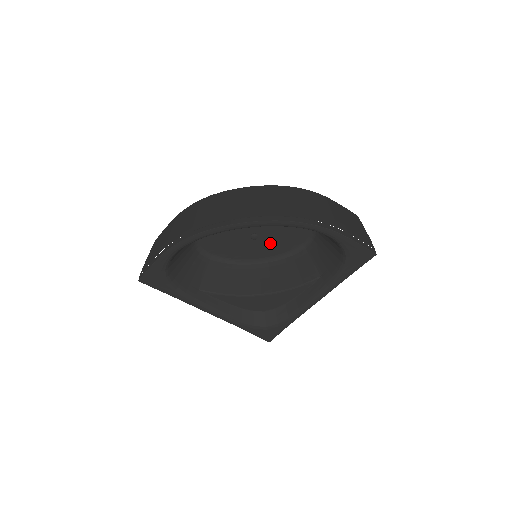
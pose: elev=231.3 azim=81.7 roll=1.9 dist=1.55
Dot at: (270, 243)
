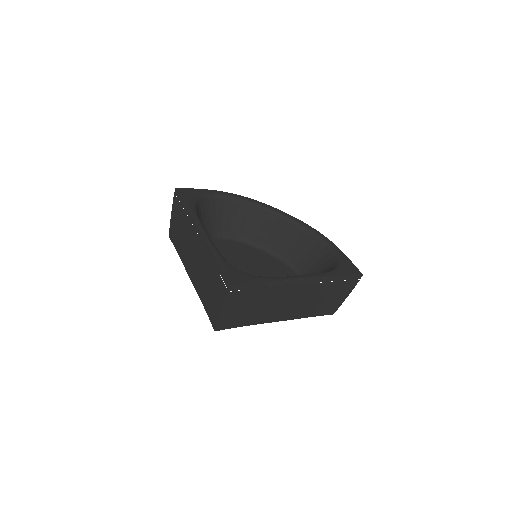
Dot at: occluded
